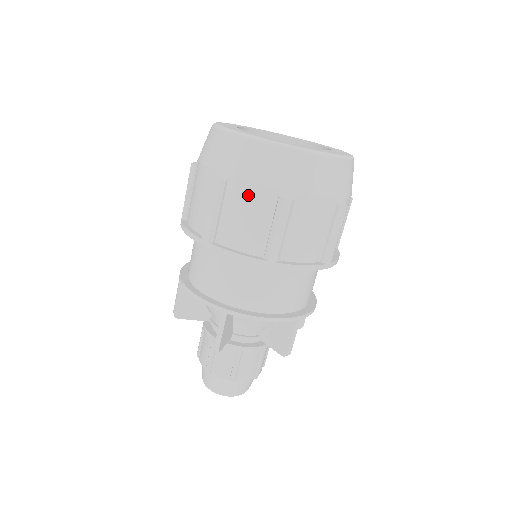
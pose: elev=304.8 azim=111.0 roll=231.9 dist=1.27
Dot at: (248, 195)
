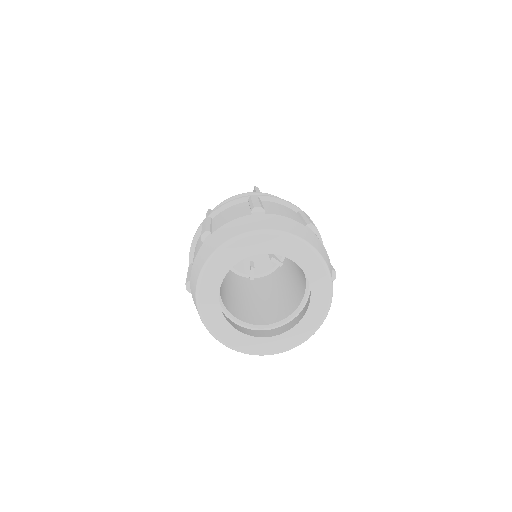
Dot at: occluded
